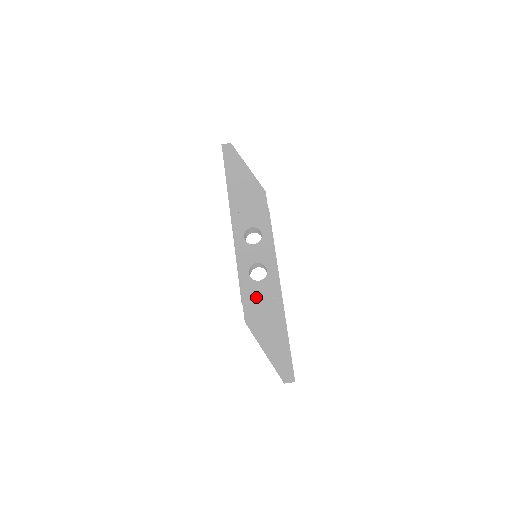
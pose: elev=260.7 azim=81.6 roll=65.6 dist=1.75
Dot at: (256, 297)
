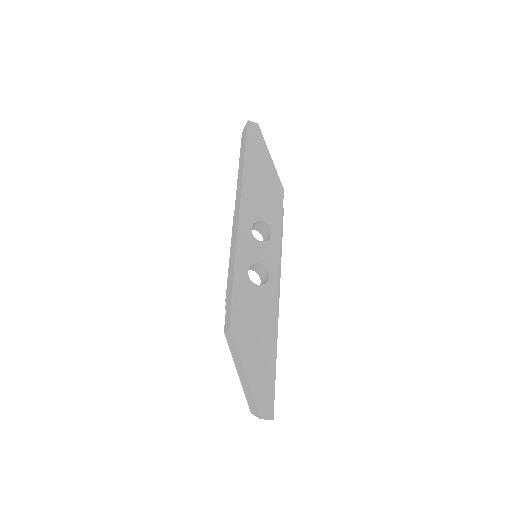
Dot at: (250, 303)
